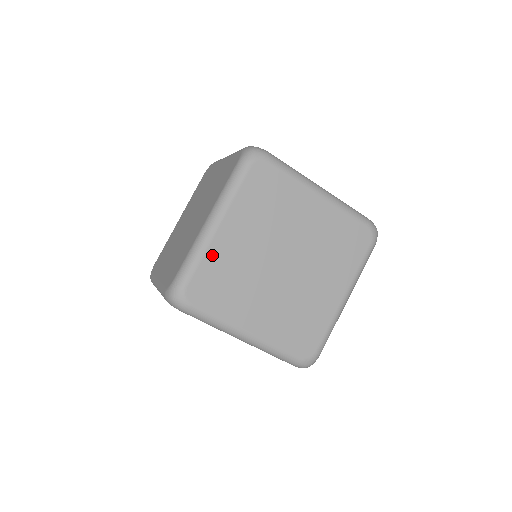
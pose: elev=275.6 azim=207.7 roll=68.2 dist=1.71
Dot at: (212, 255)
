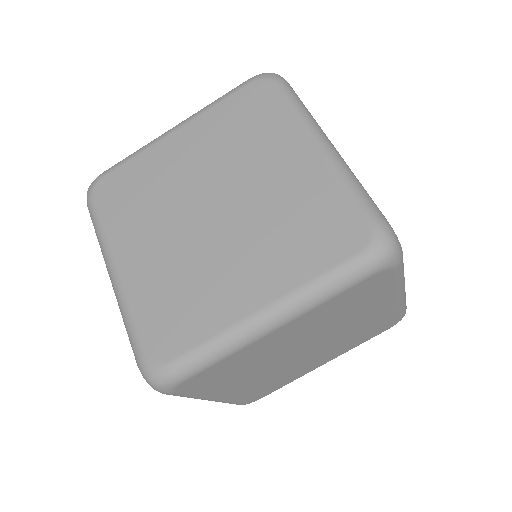
Dot at: (137, 297)
